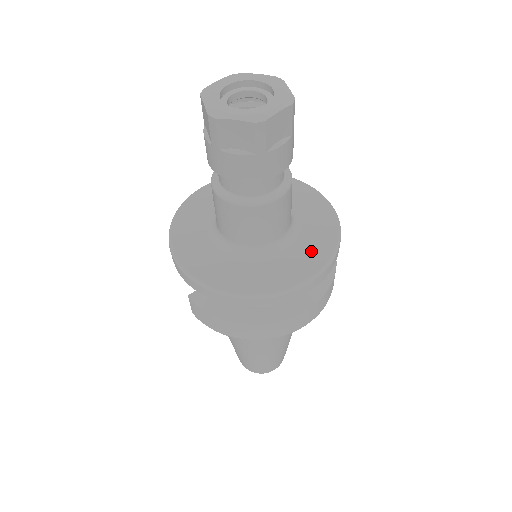
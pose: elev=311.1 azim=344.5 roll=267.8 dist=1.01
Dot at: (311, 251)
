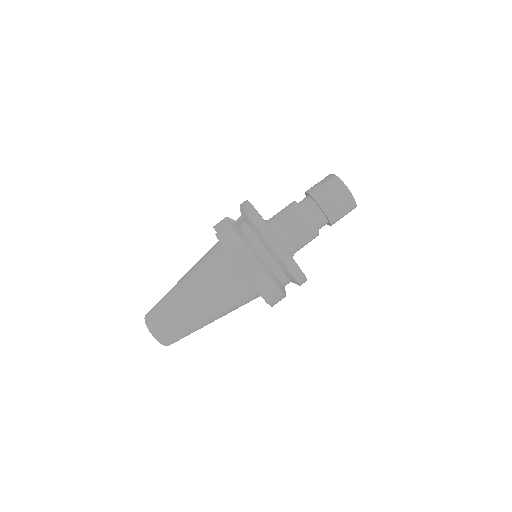
Dot at: occluded
